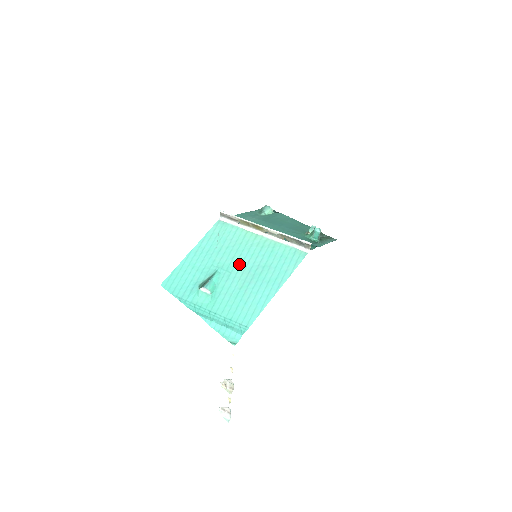
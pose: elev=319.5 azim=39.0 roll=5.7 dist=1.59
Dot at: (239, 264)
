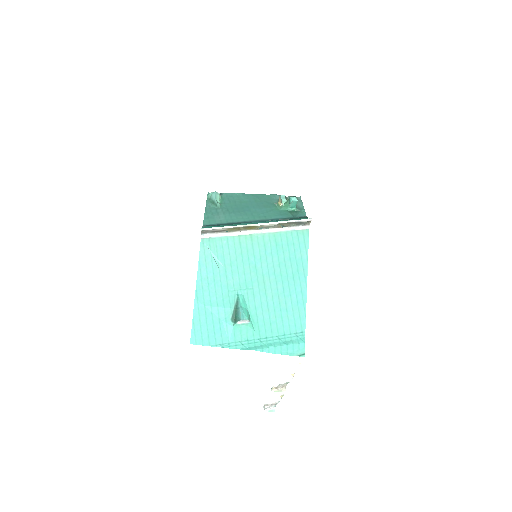
Dot at: (254, 275)
